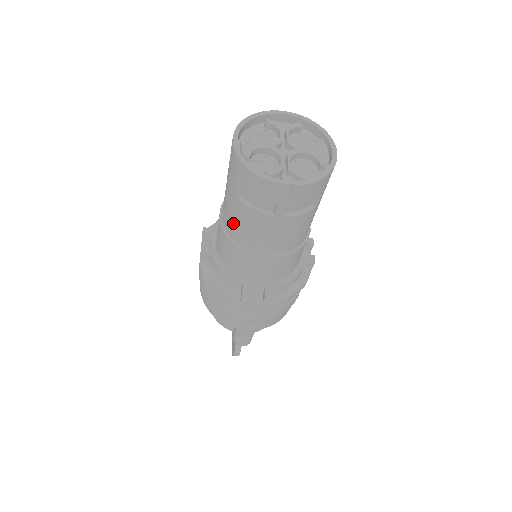
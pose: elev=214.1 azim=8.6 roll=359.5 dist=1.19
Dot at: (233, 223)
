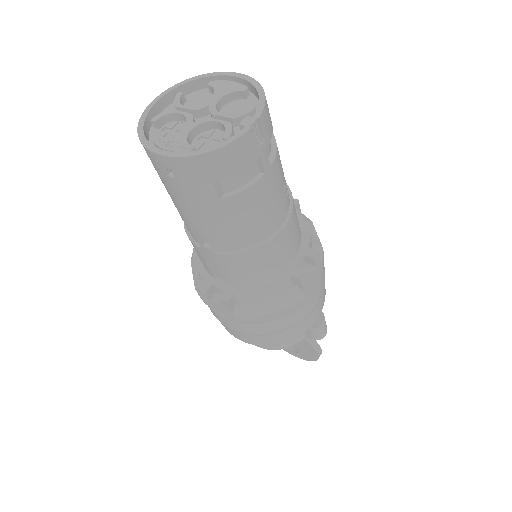
Dot at: (234, 232)
